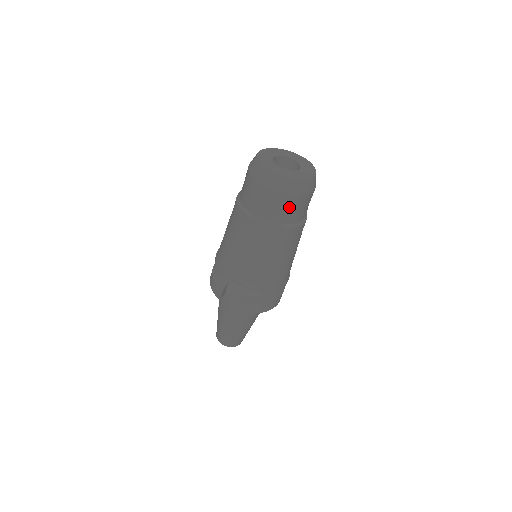
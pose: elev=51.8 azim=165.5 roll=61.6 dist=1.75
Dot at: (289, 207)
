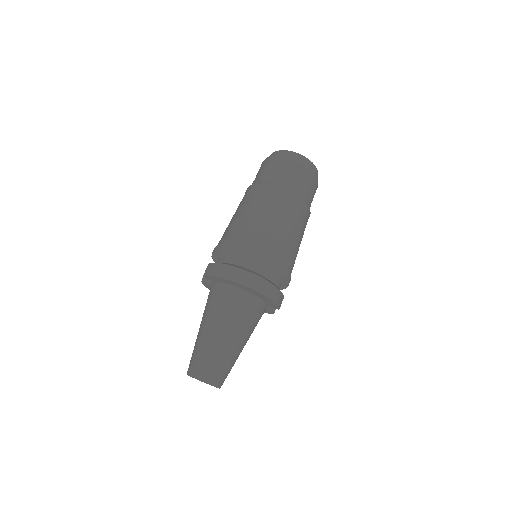
Dot at: (270, 168)
